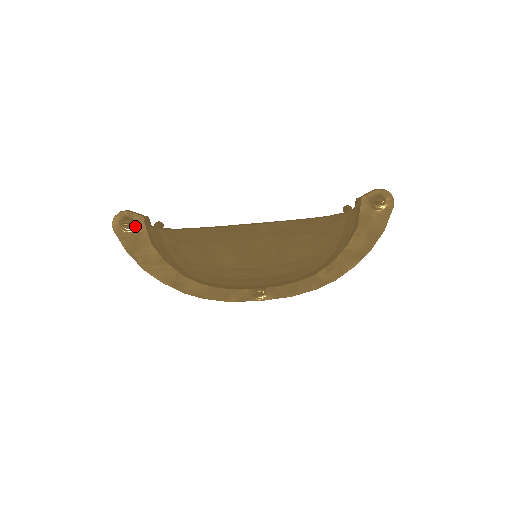
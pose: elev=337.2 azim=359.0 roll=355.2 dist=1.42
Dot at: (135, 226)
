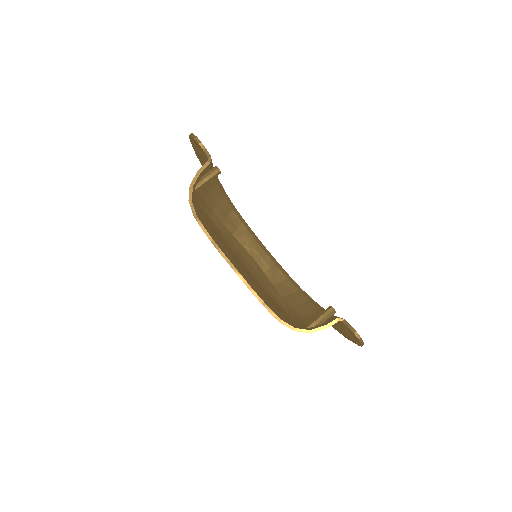
Dot at: (202, 153)
